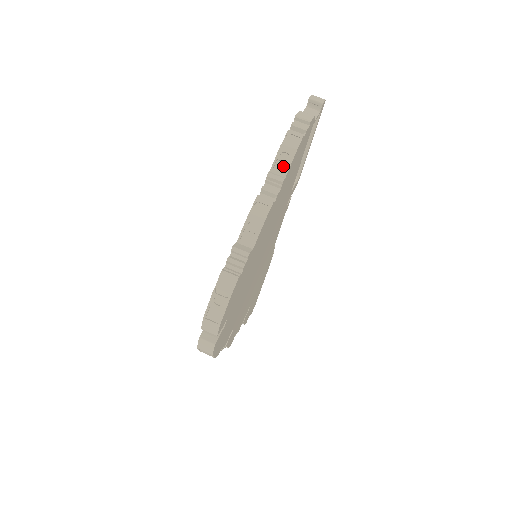
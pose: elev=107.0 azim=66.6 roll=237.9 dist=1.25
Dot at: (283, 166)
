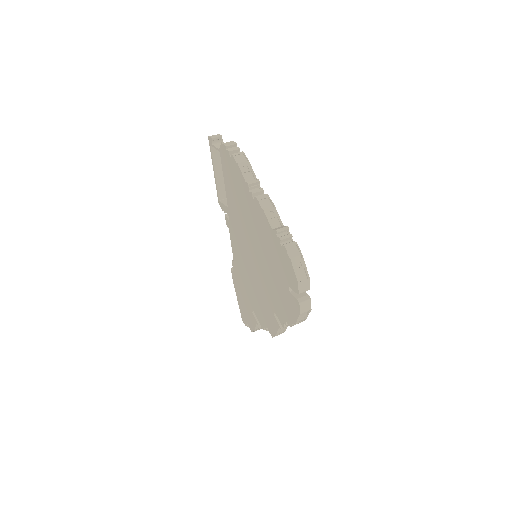
Dot at: (249, 174)
